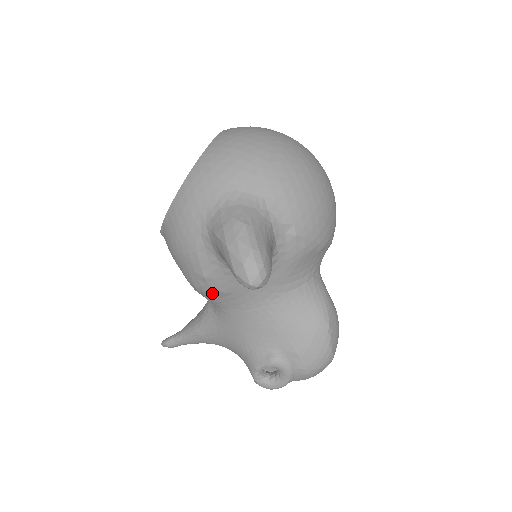
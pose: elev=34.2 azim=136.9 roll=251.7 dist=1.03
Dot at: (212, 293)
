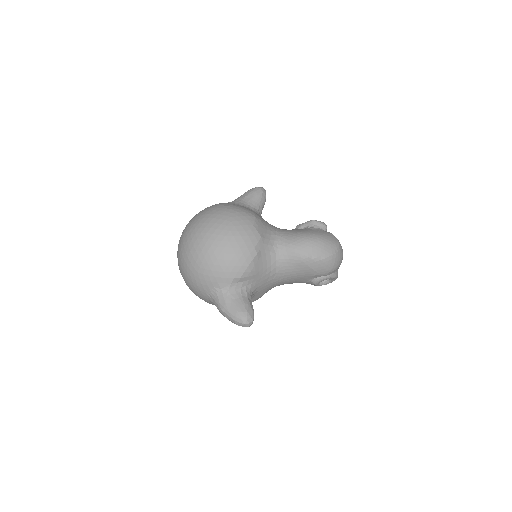
Dot at: occluded
